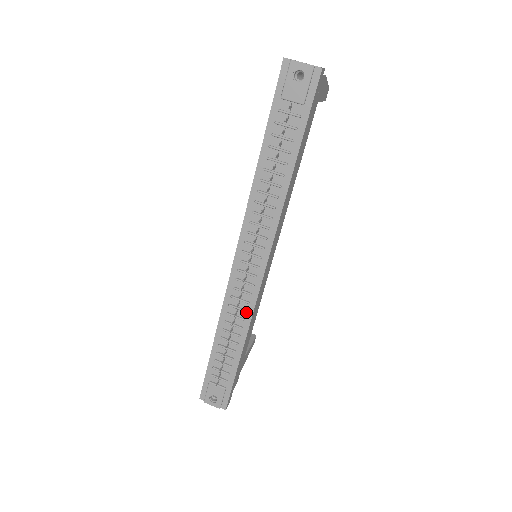
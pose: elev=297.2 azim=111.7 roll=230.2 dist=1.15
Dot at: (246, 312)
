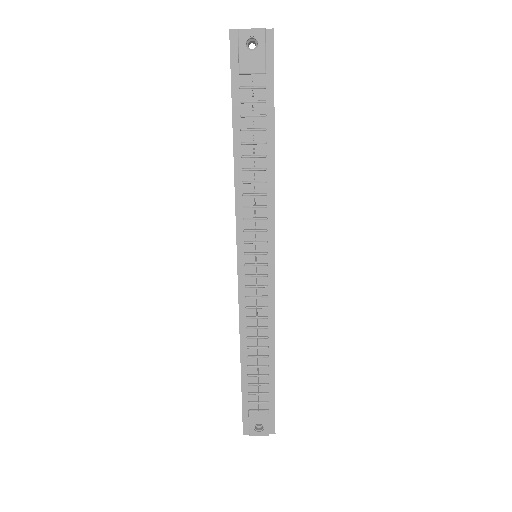
Dot at: (267, 318)
